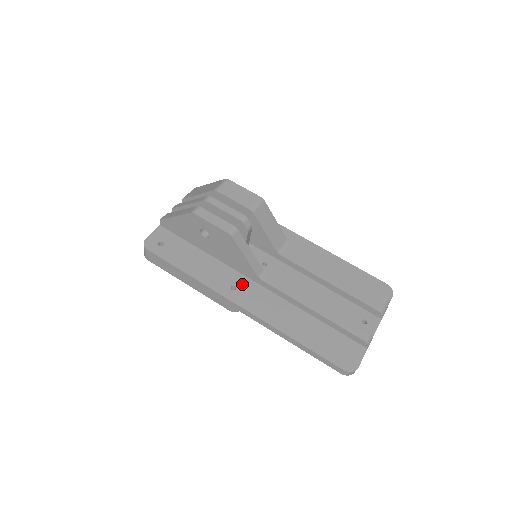
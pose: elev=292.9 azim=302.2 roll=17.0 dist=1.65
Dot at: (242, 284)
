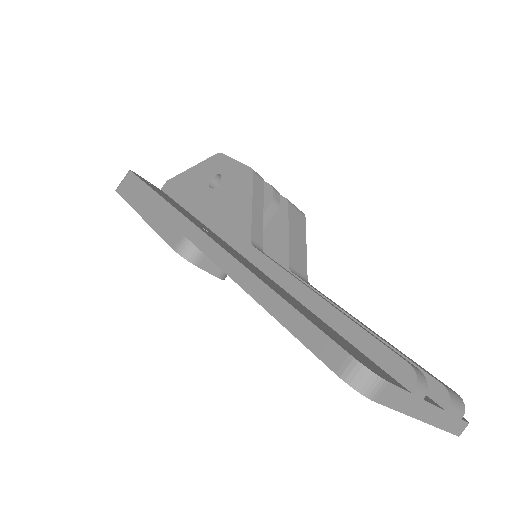
Dot at: (220, 239)
